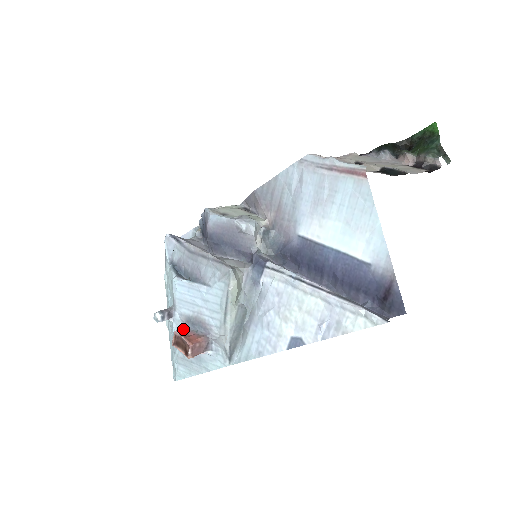
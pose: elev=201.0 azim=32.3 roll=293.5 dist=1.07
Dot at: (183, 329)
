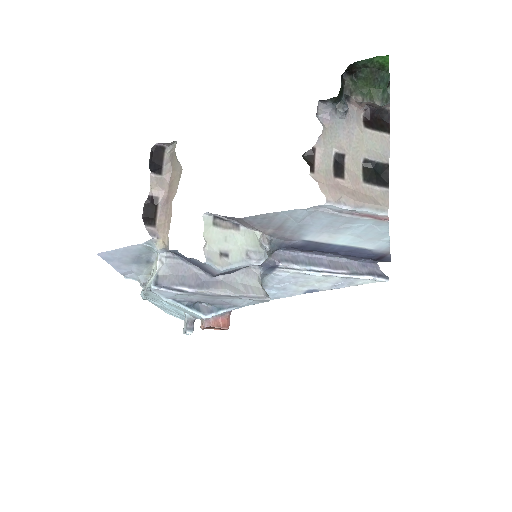
Dot at: (209, 321)
